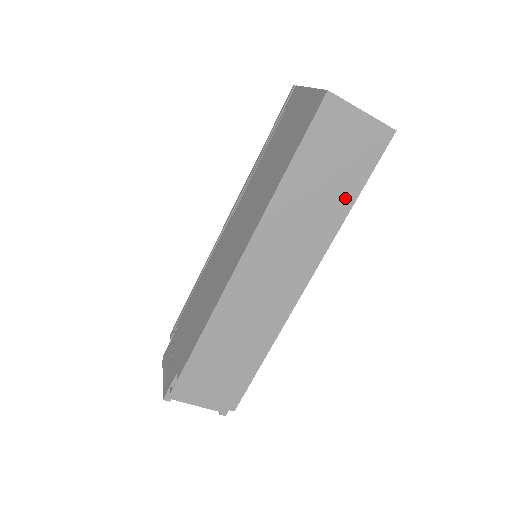
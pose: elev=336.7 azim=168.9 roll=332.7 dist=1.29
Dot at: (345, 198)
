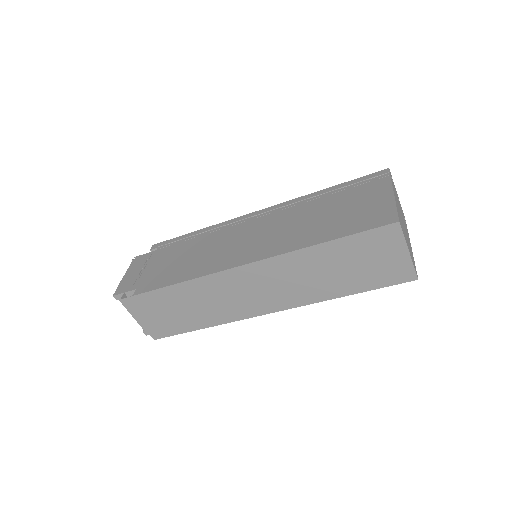
Dot at: (345, 288)
